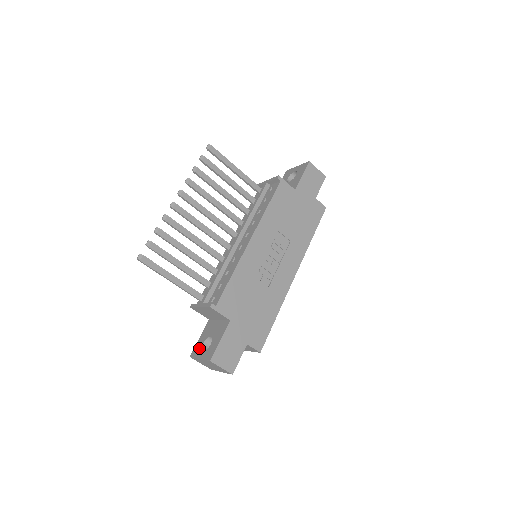
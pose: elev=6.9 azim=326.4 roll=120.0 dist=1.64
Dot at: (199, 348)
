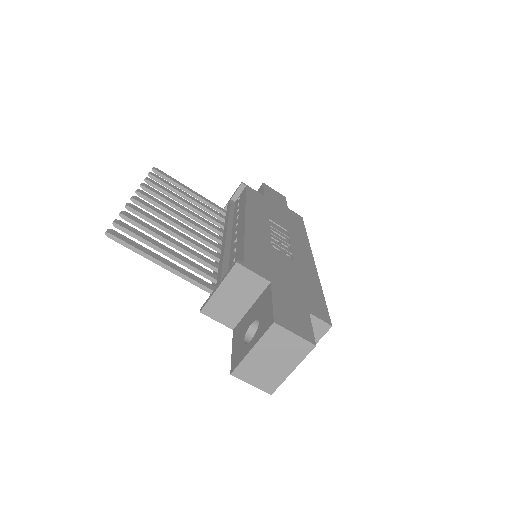
Dot at: (241, 349)
